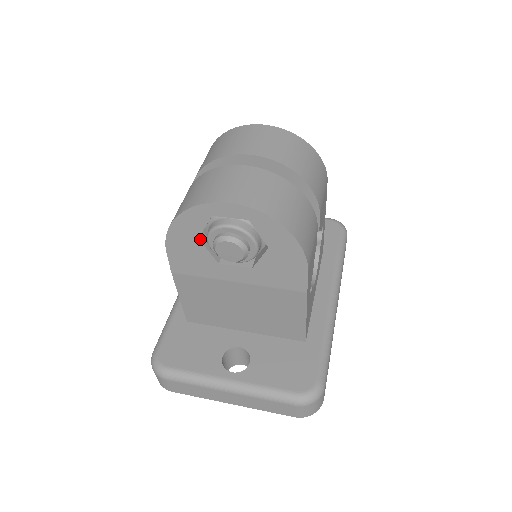
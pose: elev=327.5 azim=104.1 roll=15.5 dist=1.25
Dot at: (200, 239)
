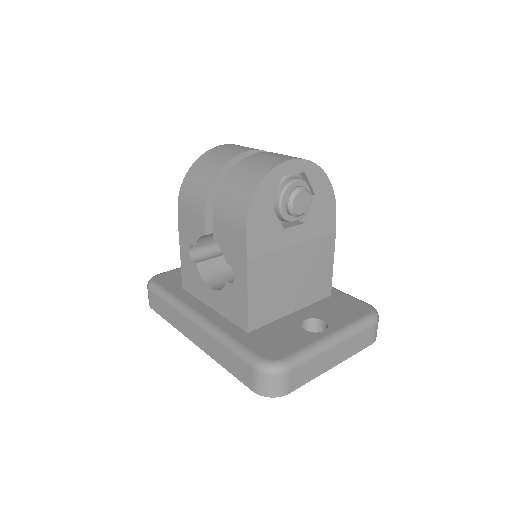
Dot at: (271, 207)
